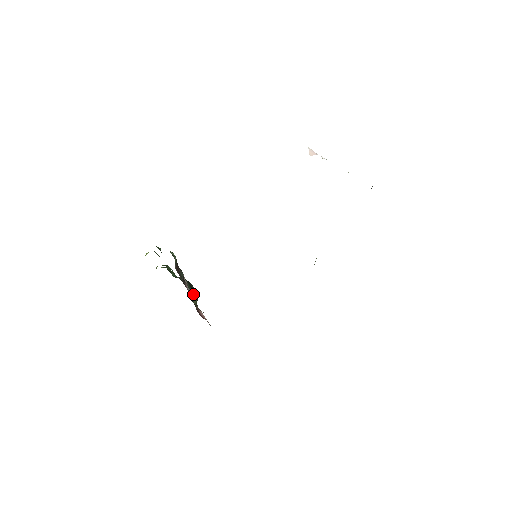
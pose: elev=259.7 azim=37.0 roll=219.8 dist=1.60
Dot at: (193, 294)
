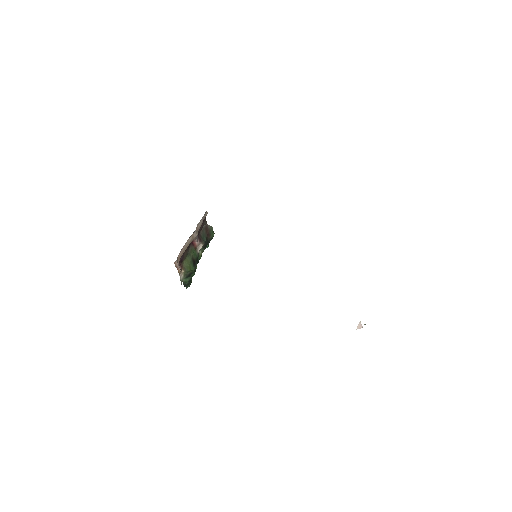
Dot at: occluded
